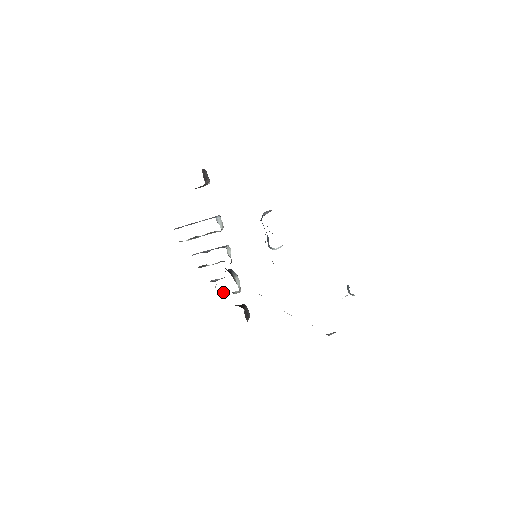
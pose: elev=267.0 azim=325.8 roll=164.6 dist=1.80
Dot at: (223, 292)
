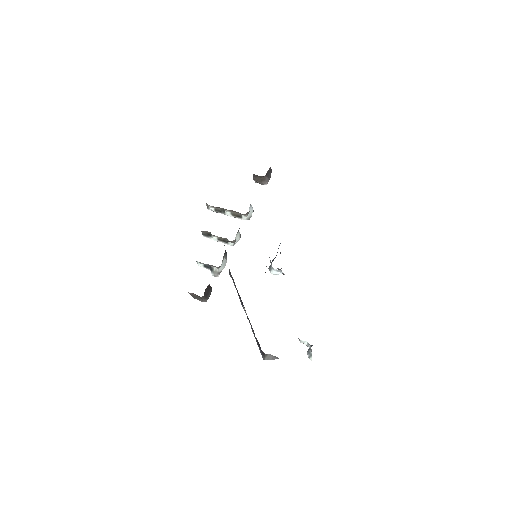
Dot at: (204, 264)
